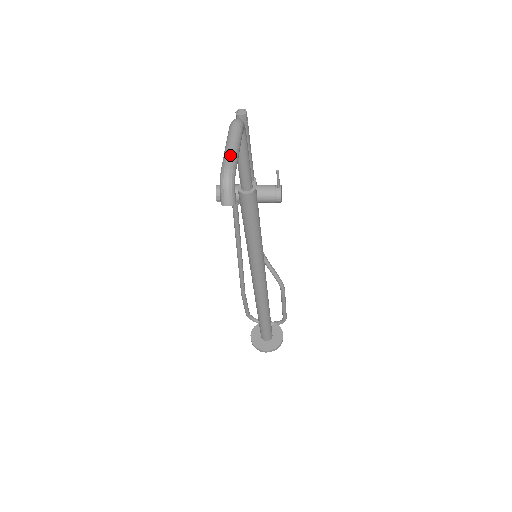
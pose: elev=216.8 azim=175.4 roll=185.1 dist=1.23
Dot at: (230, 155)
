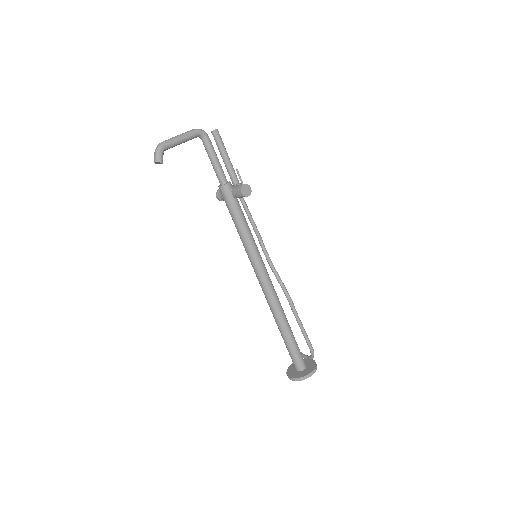
Dot at: (170, 138)
